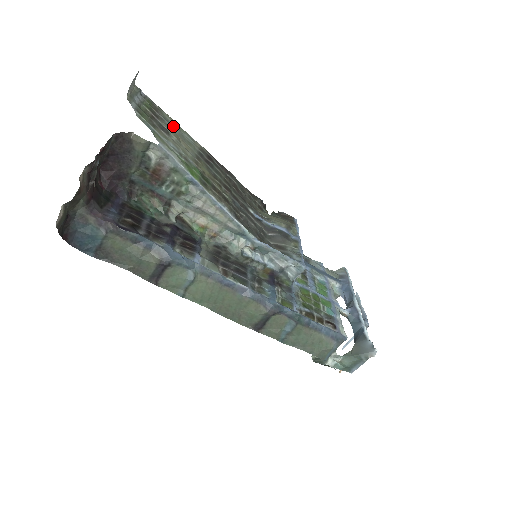
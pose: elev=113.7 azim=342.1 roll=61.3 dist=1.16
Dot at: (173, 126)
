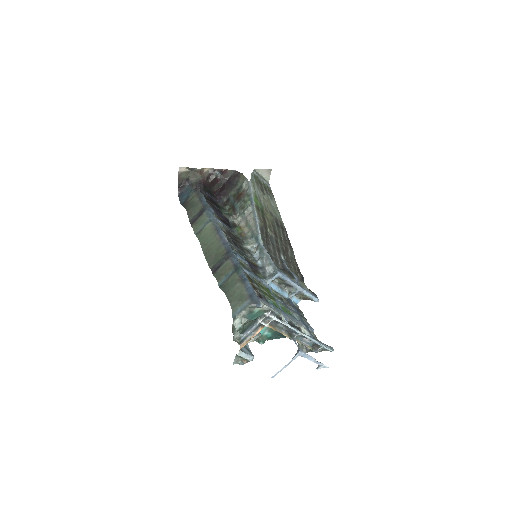
Dot at: (273, 202)
